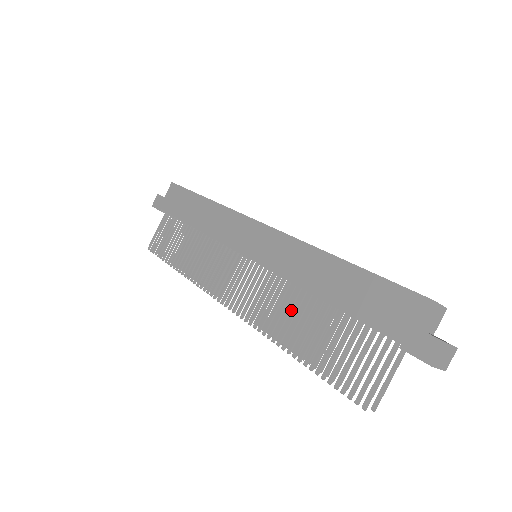
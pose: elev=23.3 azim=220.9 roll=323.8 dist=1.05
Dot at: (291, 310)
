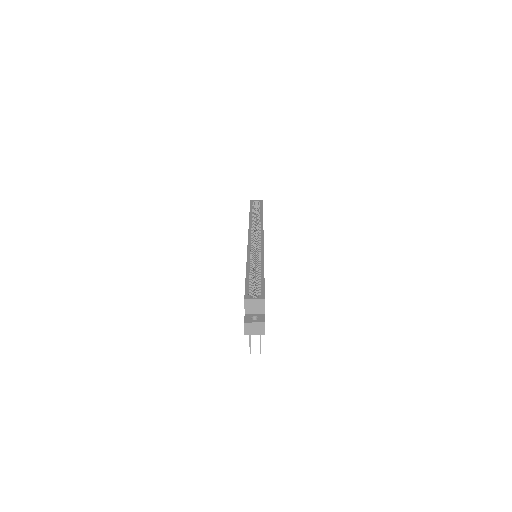
Dot at: occluded
